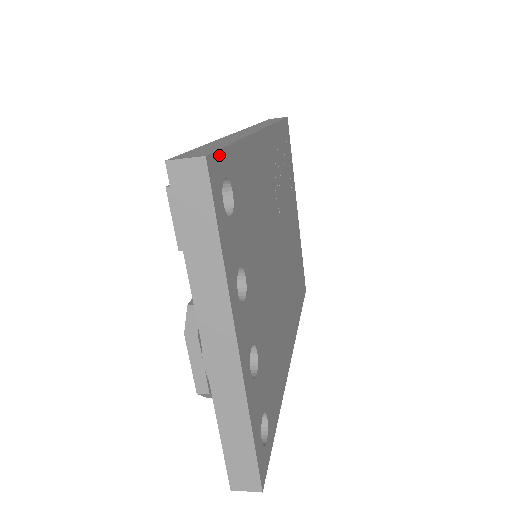
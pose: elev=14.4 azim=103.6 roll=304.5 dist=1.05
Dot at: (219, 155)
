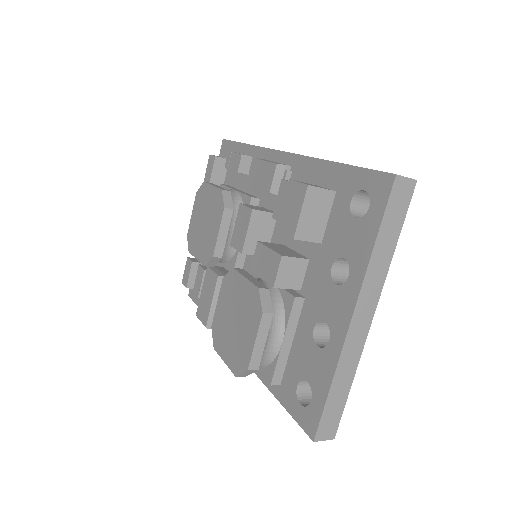
Dot at: occluded
